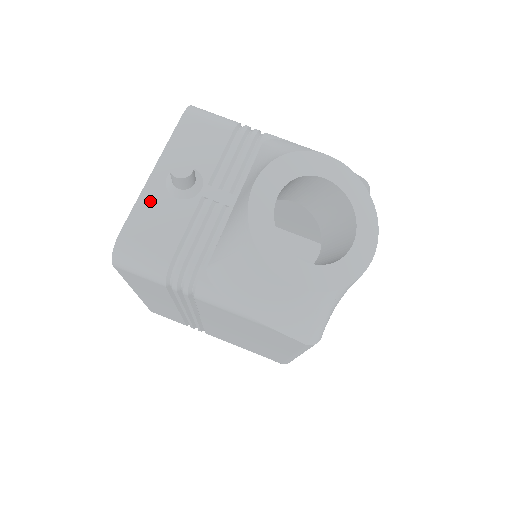
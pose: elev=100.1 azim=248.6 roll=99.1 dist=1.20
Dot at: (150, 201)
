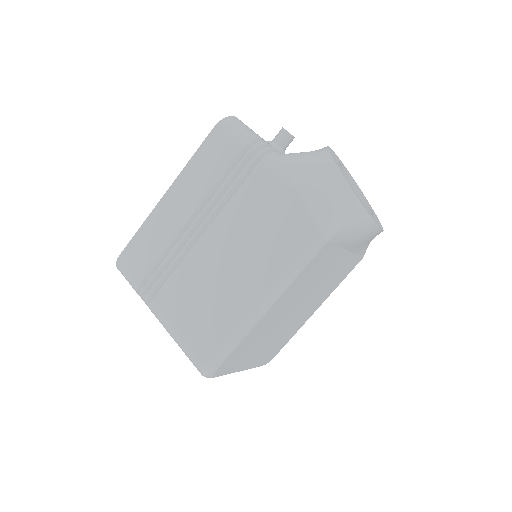
Dot at: occluded
